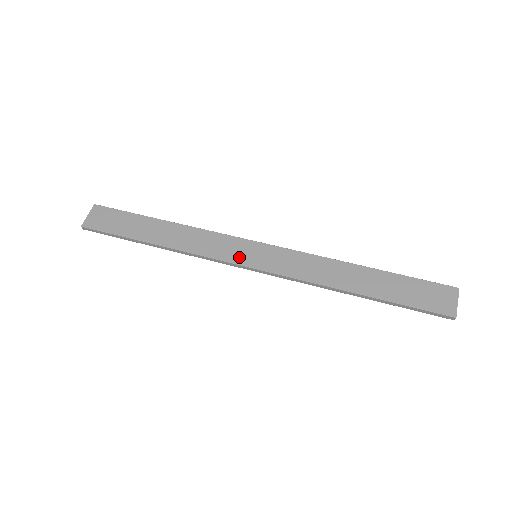
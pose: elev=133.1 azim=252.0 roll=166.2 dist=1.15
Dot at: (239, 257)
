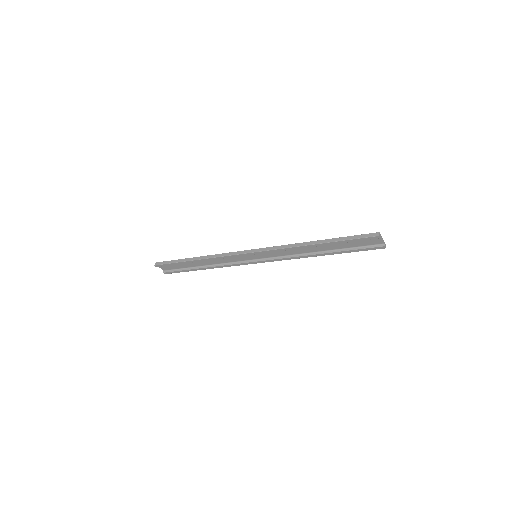
Dot at: occluded
